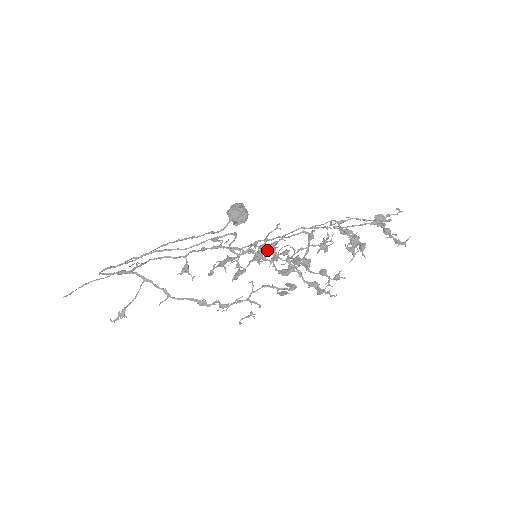
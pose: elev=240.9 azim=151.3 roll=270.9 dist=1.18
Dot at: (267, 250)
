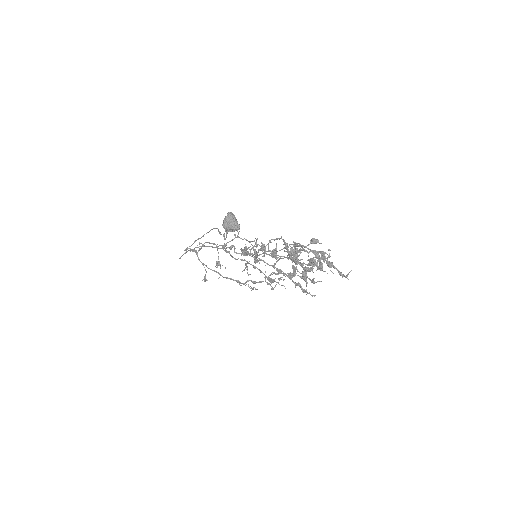
Dot at: occluded
